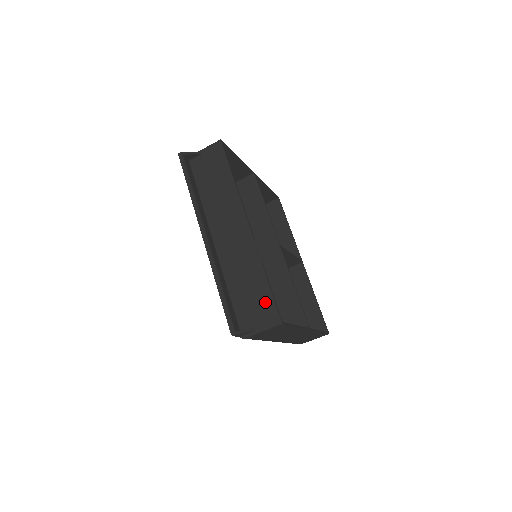
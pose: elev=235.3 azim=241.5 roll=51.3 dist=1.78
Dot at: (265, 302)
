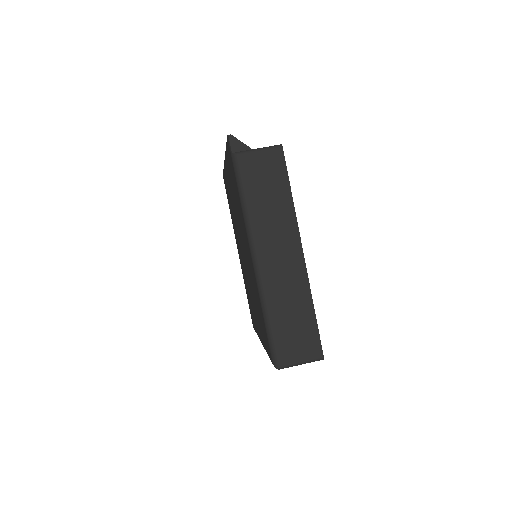
Dot at: occluded
